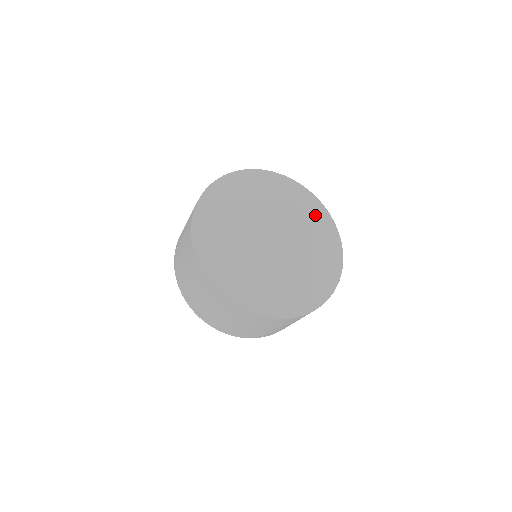
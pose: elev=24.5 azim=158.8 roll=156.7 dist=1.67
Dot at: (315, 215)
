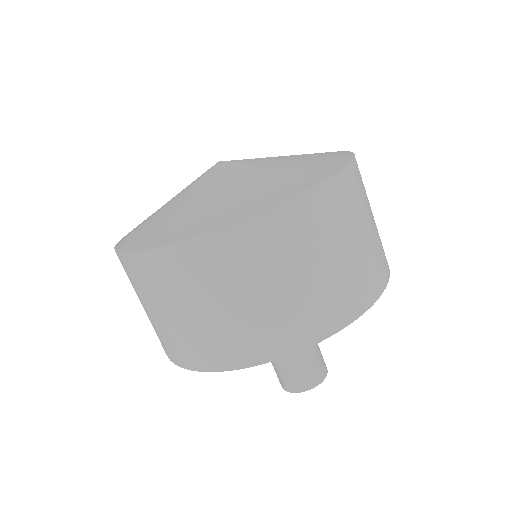
Dot at: (312, 157)
